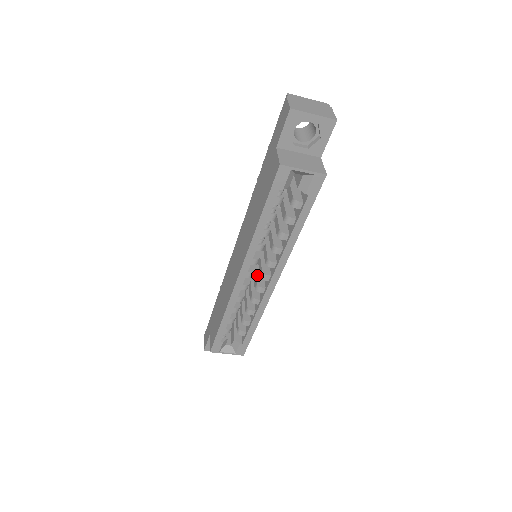
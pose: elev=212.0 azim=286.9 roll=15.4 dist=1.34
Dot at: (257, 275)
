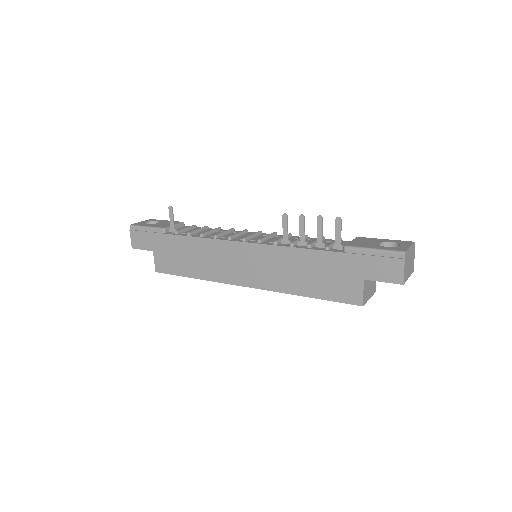
Dot at: occluded
